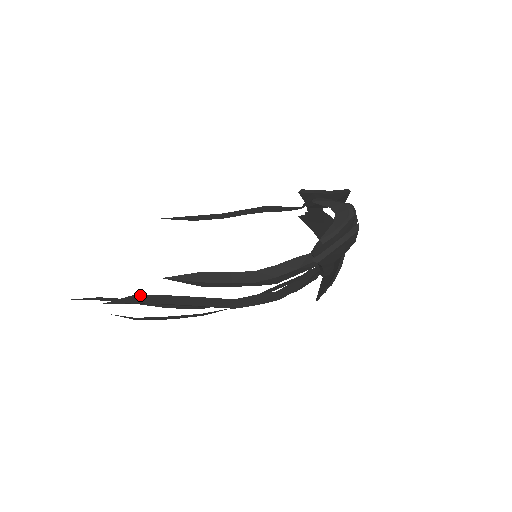
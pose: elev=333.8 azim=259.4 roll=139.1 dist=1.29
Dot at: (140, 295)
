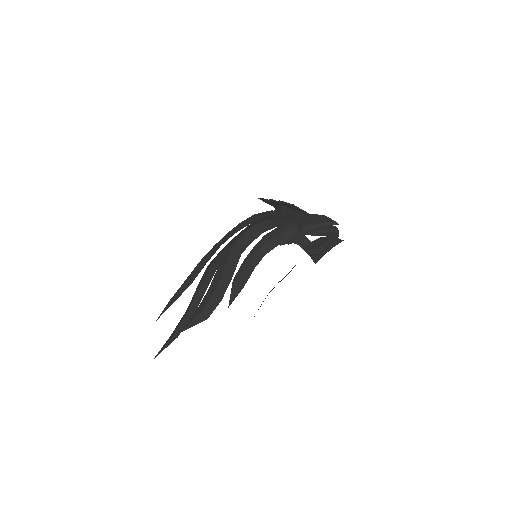
Dot at: occluded
